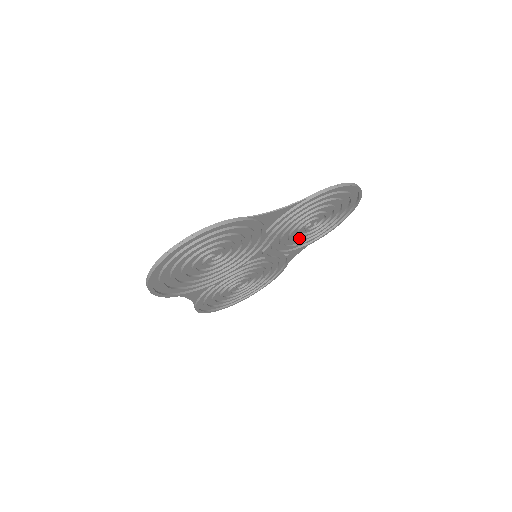
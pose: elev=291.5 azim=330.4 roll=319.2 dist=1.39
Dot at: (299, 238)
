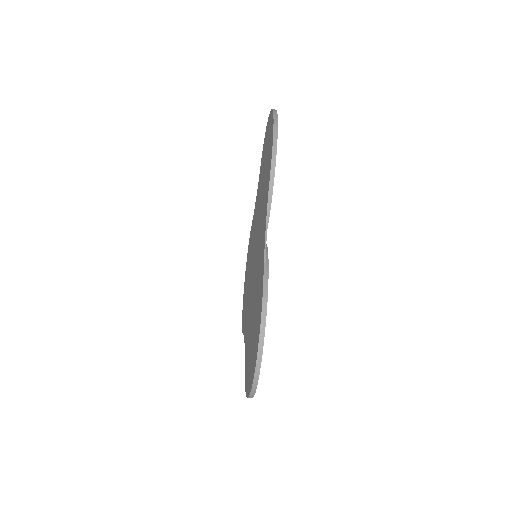
Dot at: occluded
